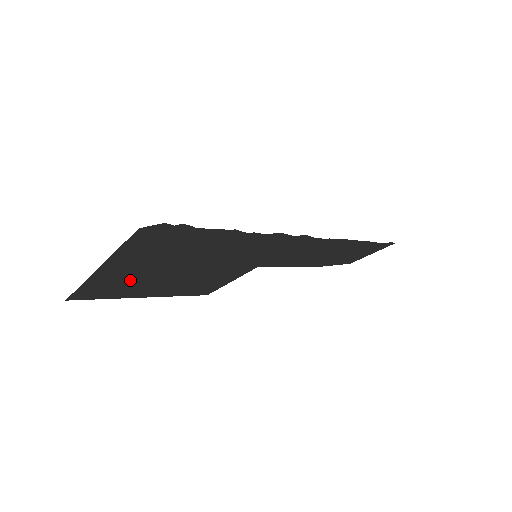
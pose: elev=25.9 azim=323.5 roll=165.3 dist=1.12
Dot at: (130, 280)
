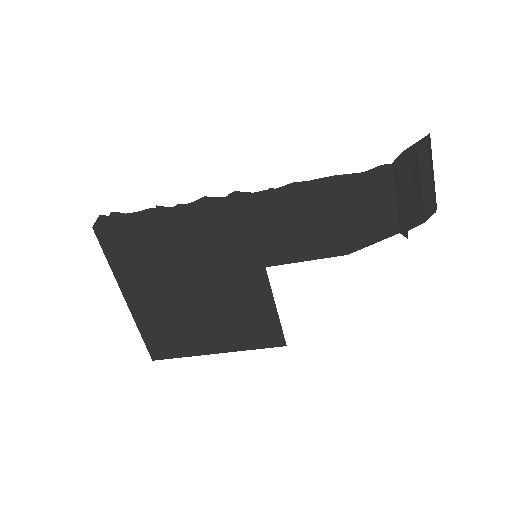
Dot at: (167, 315)
